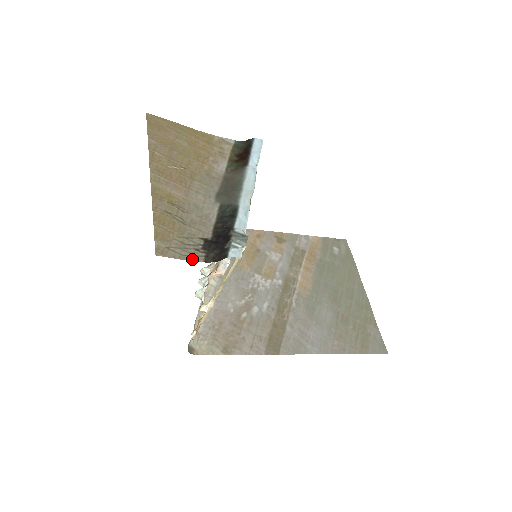
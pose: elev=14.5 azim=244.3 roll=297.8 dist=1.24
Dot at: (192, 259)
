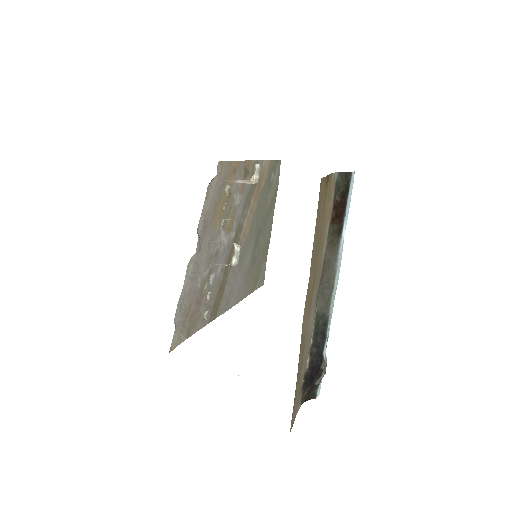
Dot at: (298, 410)
